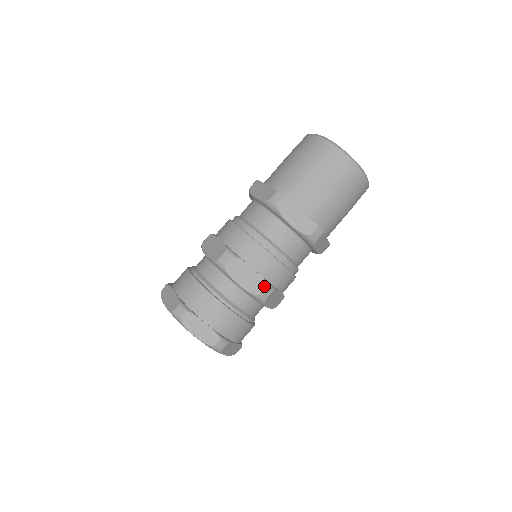
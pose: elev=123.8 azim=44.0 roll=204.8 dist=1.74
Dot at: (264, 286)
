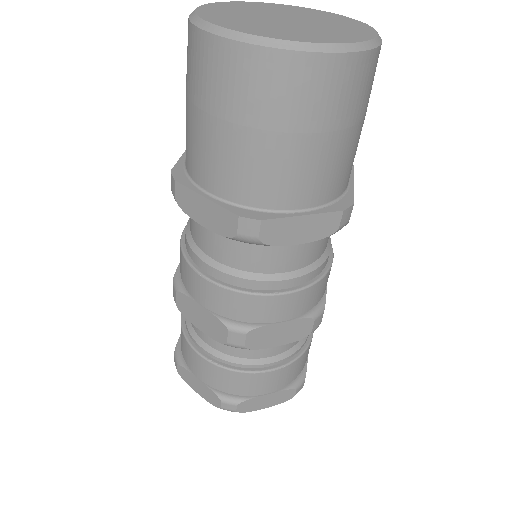
Dot at: (311, 323)
